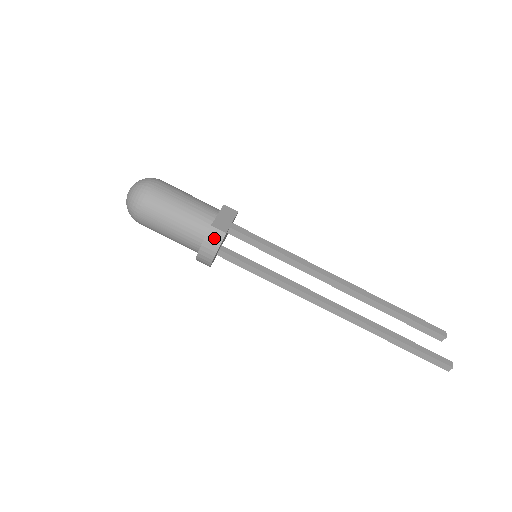
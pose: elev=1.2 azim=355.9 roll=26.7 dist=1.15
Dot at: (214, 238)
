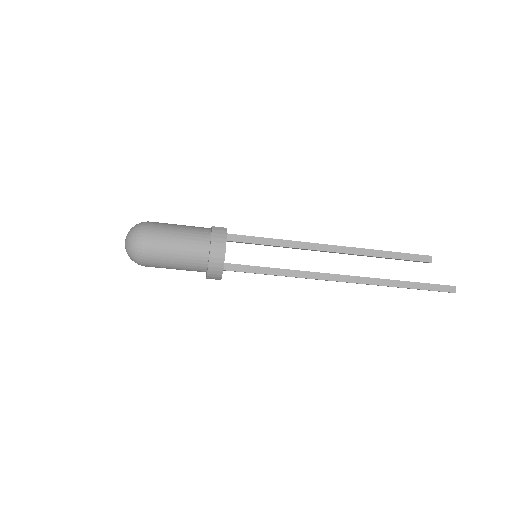
Dot at: (219, 233)
